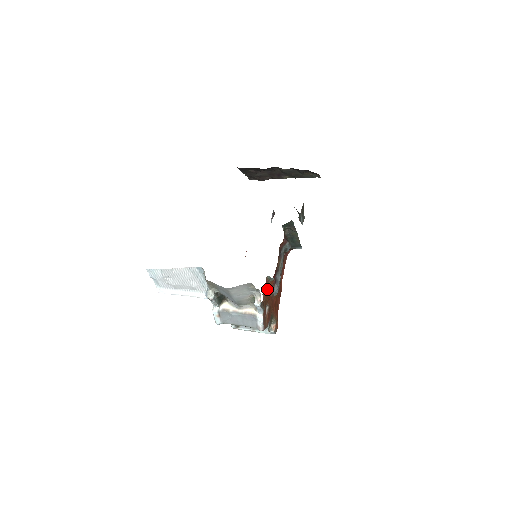
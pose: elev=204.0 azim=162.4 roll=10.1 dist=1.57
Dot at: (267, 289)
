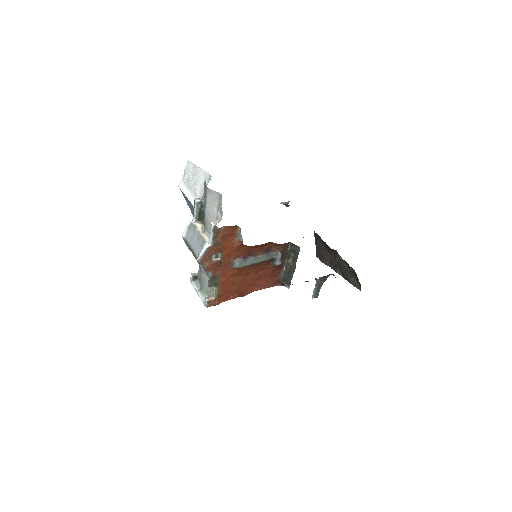
Dot at: (231, 240)
